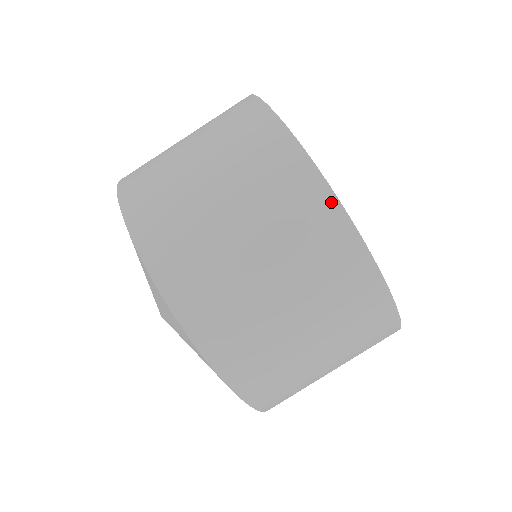
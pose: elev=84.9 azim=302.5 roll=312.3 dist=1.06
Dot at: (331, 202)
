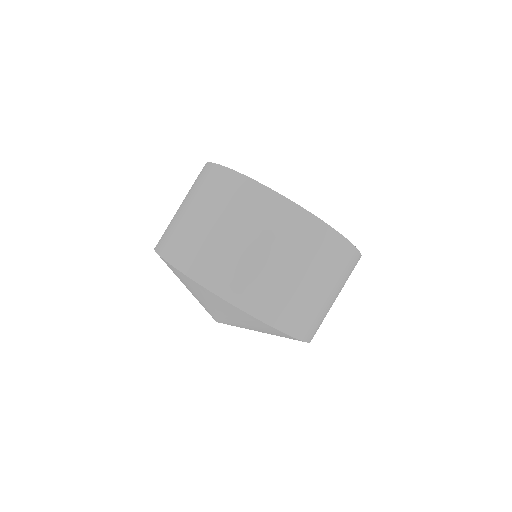
Dot at: (347, 245)
